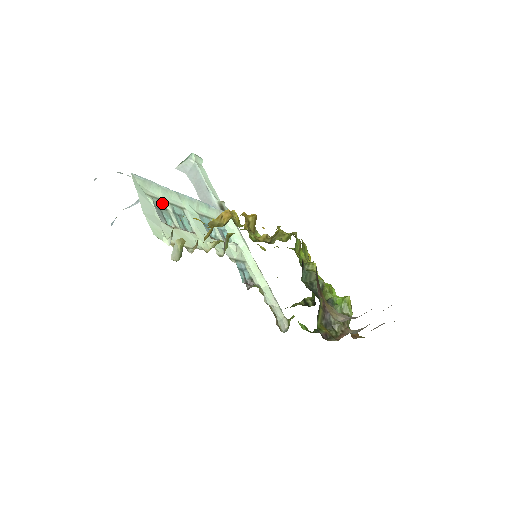
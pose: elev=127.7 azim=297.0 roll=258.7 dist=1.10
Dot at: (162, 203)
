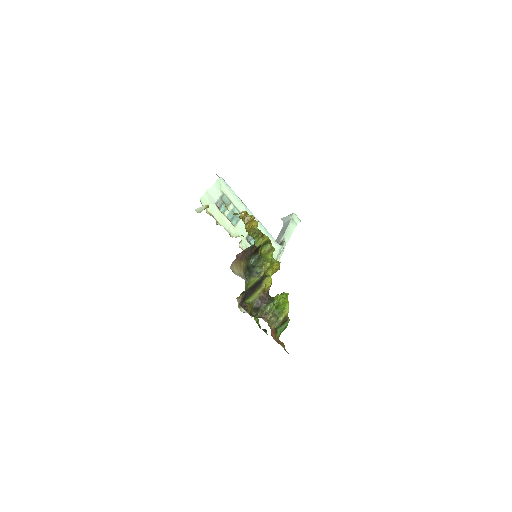
Dot at: (229, 202)
